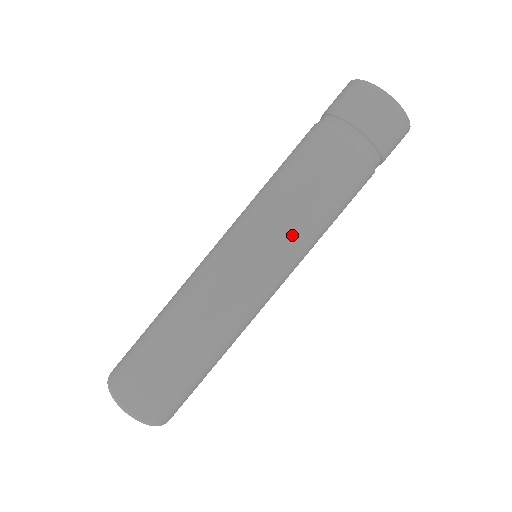
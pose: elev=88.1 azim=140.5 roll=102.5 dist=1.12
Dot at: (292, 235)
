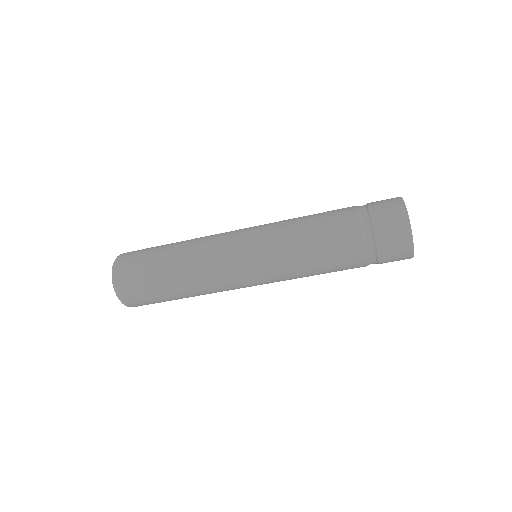
Dot at: occluded
